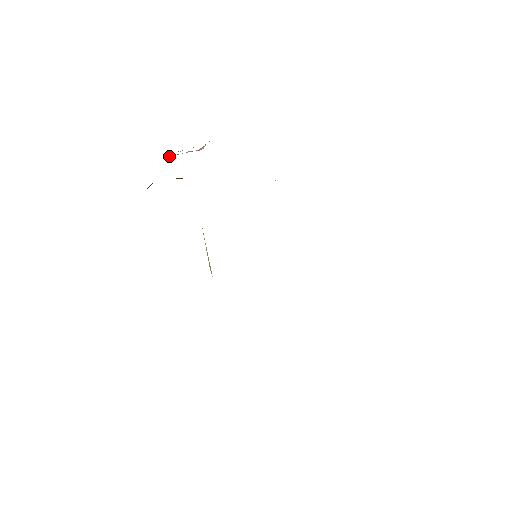
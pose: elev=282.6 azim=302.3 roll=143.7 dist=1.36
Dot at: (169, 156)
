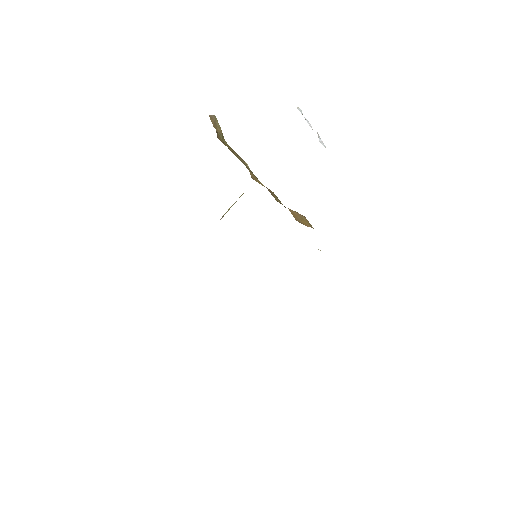
Dot at: occluded
